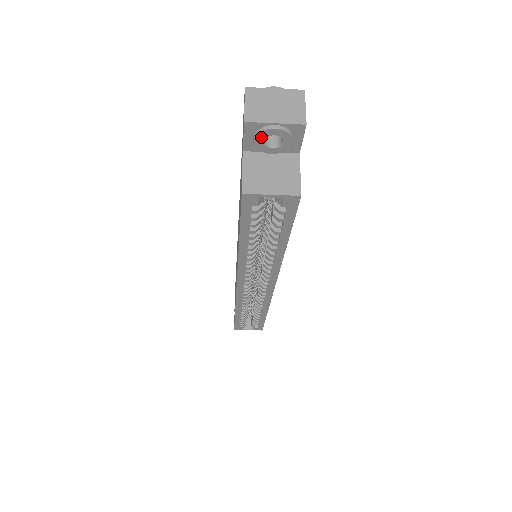
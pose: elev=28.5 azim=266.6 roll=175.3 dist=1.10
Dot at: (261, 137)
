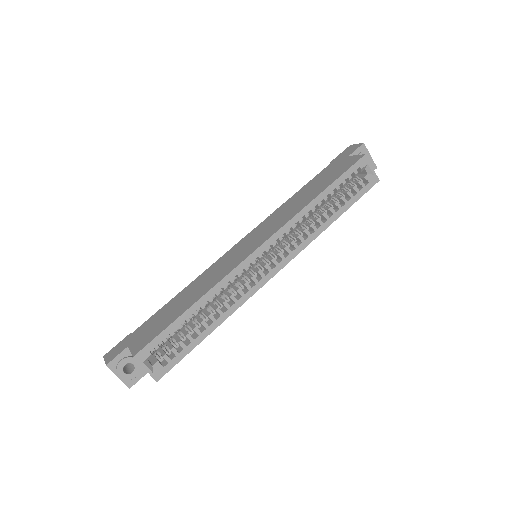
Dot at: occluded
